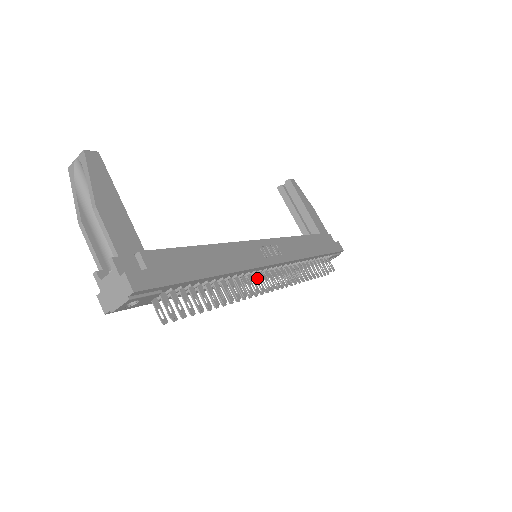
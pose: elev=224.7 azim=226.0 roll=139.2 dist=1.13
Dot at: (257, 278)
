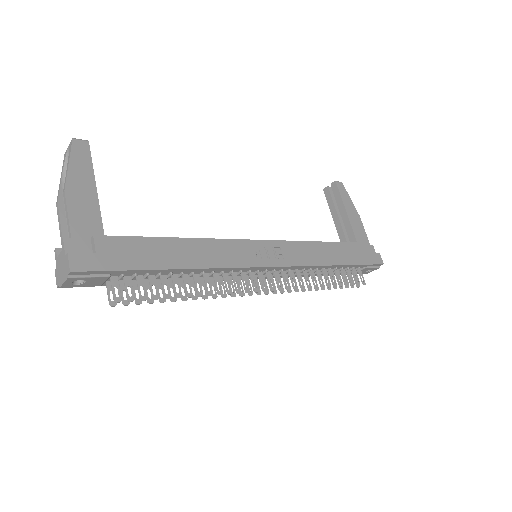
Dot at: (244, 278)
